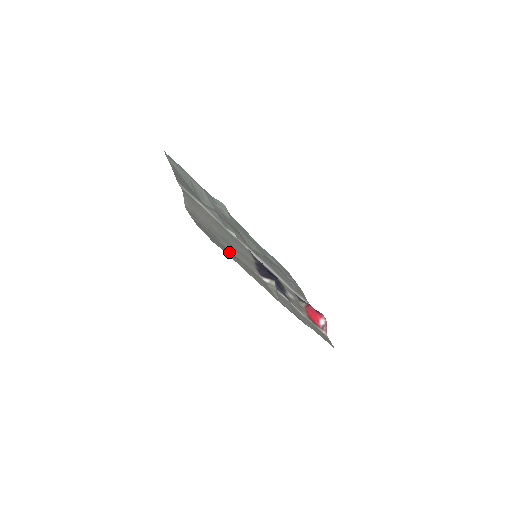
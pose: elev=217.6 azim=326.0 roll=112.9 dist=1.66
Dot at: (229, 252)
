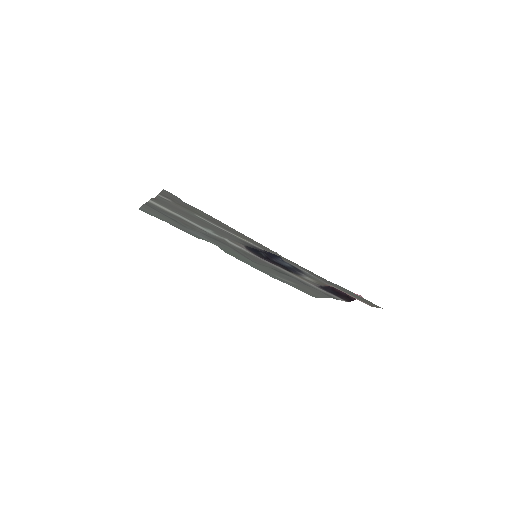
Dot at: (210, 219)
